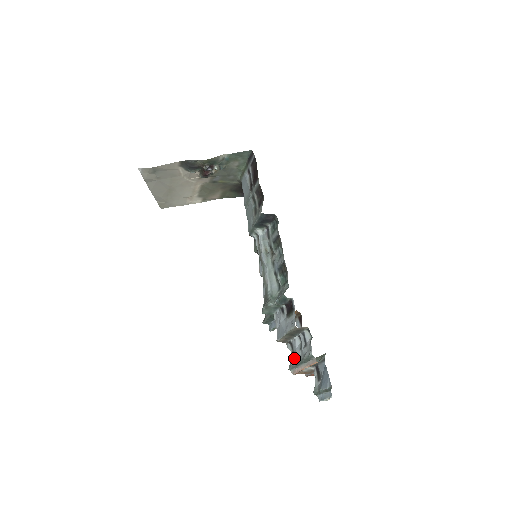
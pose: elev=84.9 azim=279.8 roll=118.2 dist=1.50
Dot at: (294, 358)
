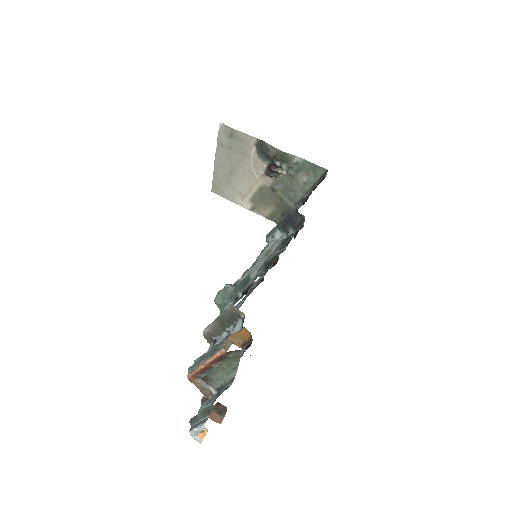
Dot at: (204, 353)
